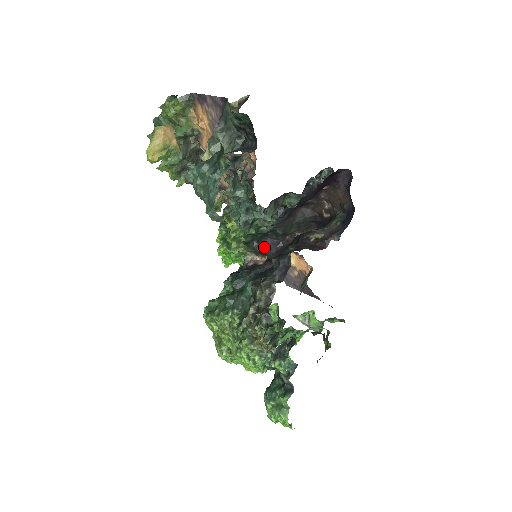
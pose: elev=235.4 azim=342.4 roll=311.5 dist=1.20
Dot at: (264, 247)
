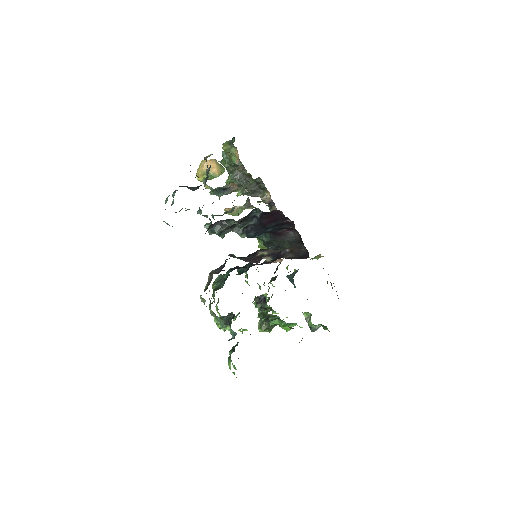
Dot at: occluded
